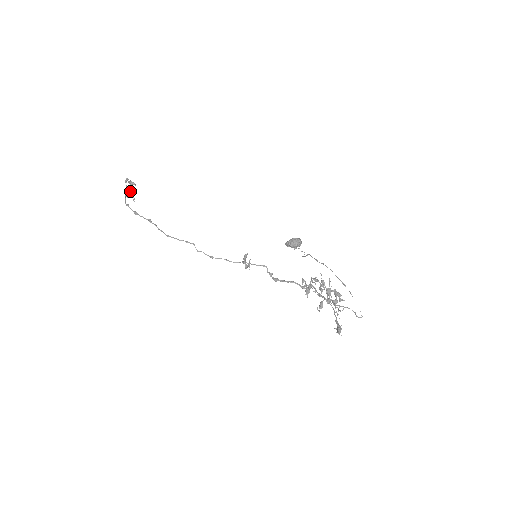
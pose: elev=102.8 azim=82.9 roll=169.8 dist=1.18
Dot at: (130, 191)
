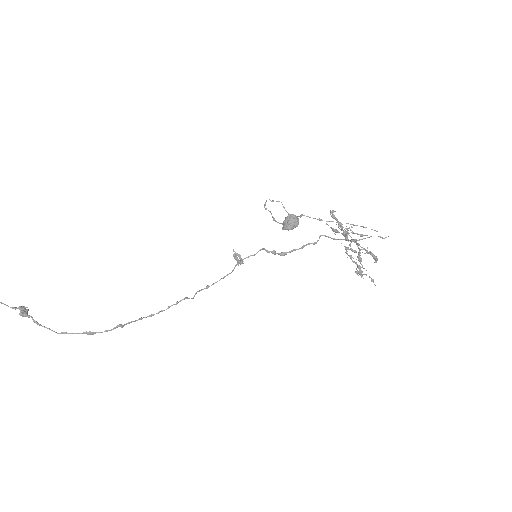
Dot at: out of frame
